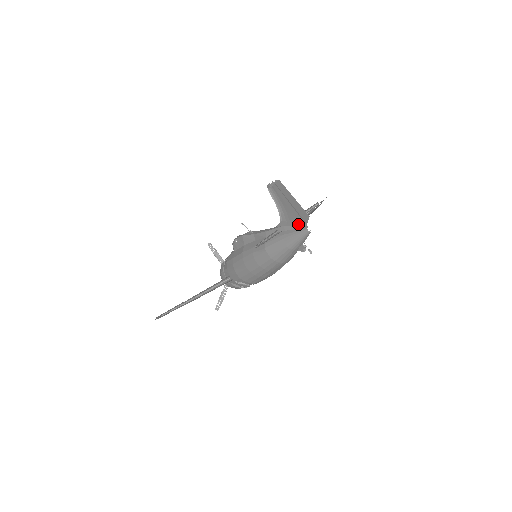
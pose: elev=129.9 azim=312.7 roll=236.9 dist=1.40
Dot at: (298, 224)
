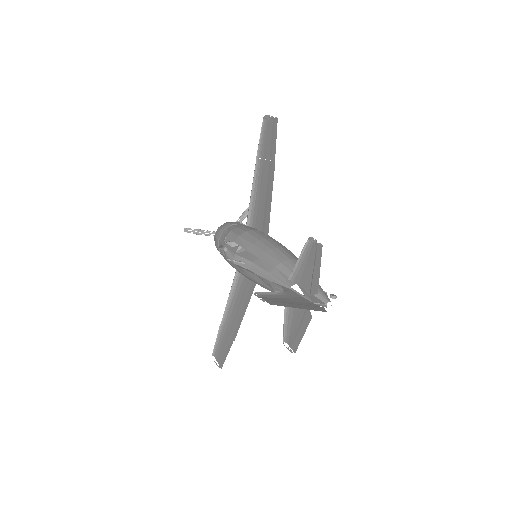
Dot at: (311, 299)
